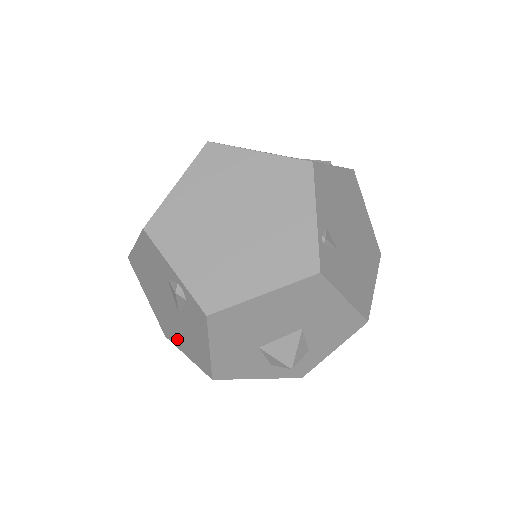
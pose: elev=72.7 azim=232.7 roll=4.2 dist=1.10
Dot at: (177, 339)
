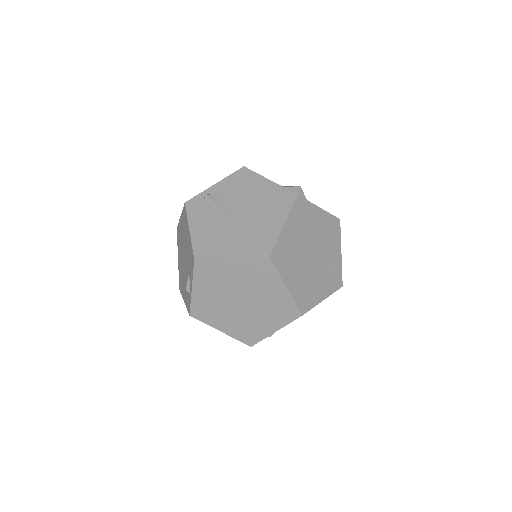
Dot at: (179, 252)
